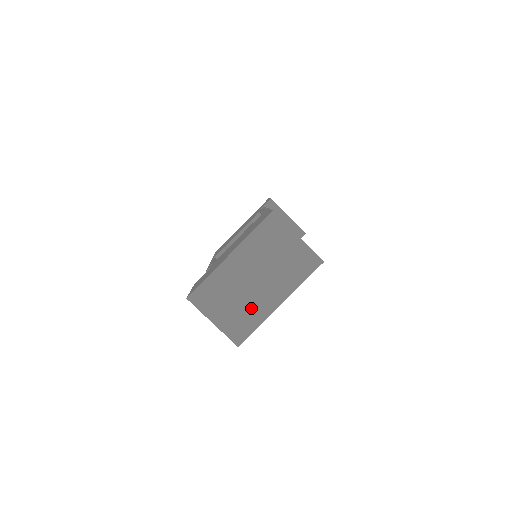
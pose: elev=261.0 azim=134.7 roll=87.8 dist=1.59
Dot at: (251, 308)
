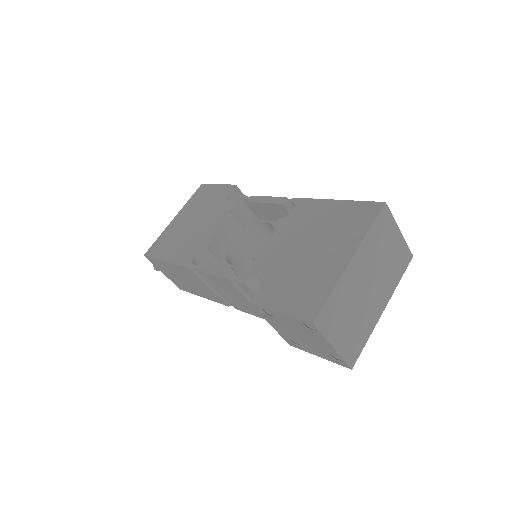
Dot at: (364, 320)
